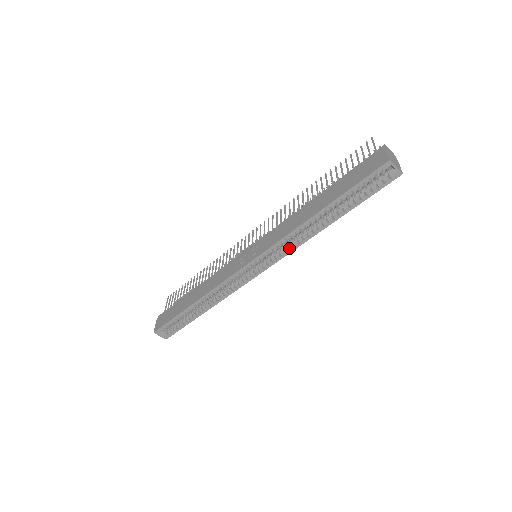
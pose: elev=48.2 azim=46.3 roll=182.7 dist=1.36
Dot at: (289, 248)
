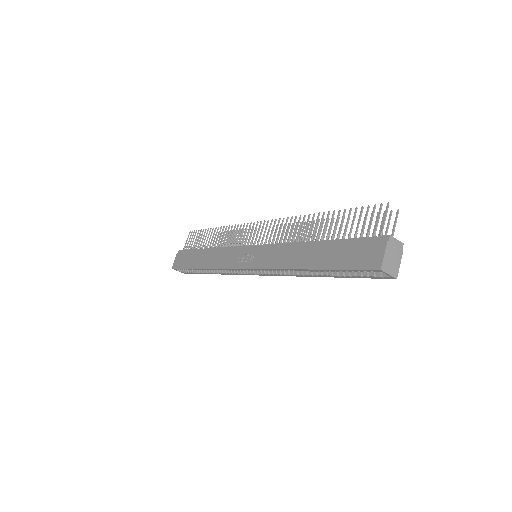
Dot at: (282, 272)
